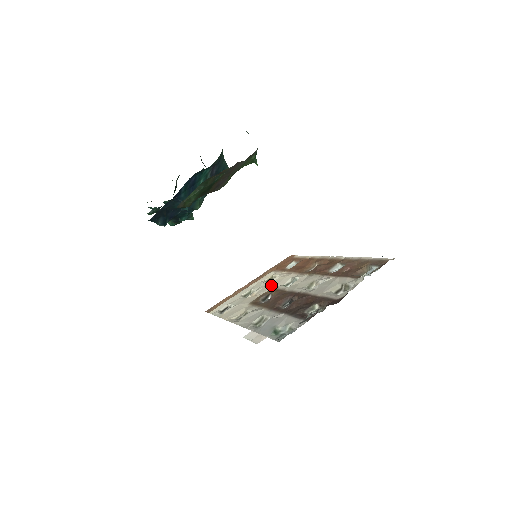
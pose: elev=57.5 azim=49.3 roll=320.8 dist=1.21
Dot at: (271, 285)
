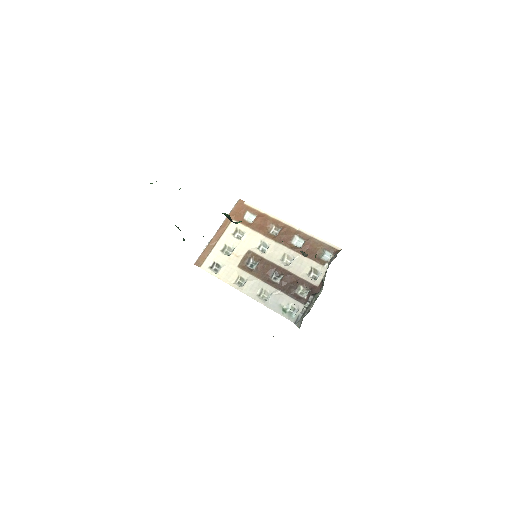
Dot at: (245, 245)
